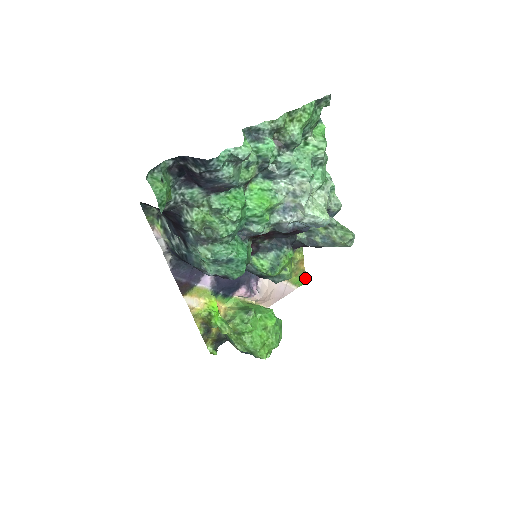
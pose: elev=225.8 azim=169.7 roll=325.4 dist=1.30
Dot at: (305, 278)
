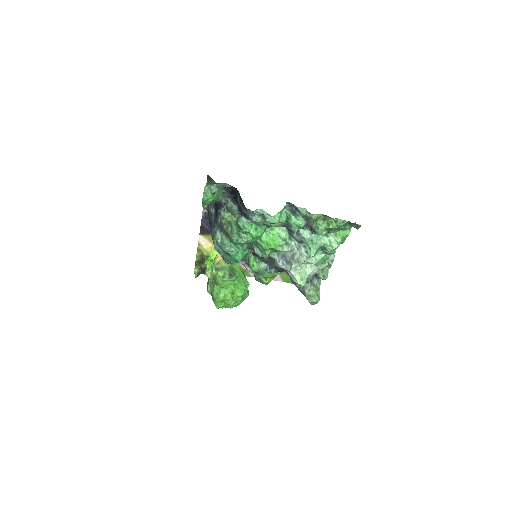
Dot at: occluded
